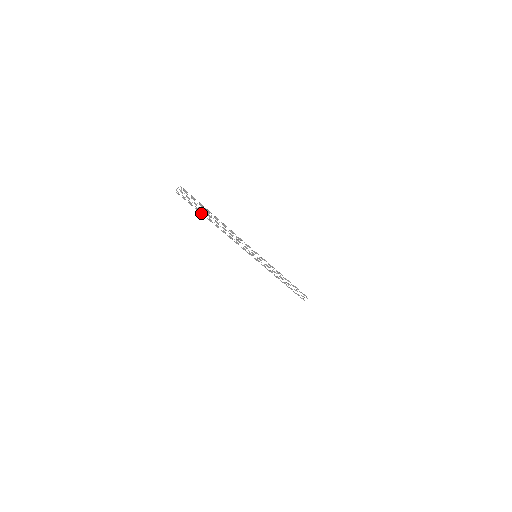
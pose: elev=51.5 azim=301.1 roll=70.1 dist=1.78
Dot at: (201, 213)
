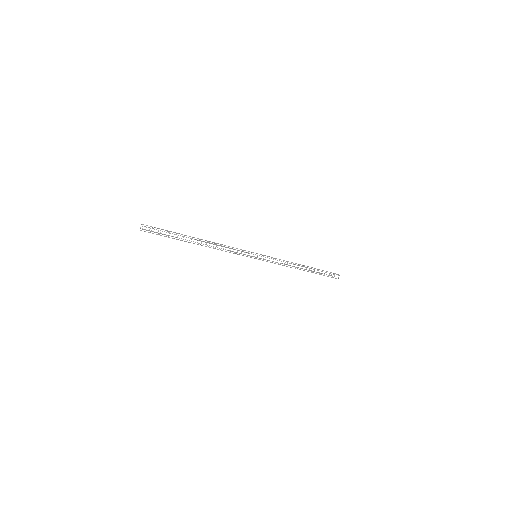
Dot at: (176, 239)
